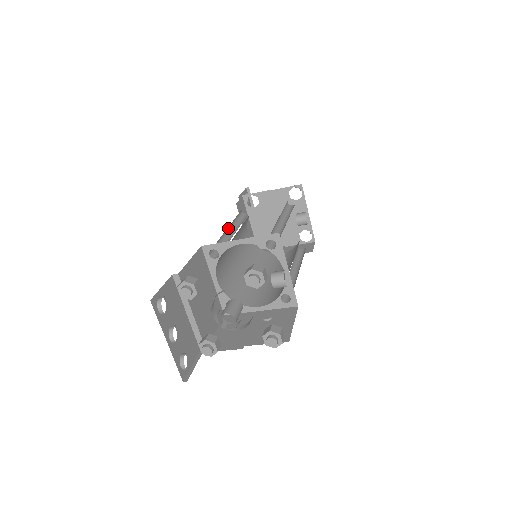
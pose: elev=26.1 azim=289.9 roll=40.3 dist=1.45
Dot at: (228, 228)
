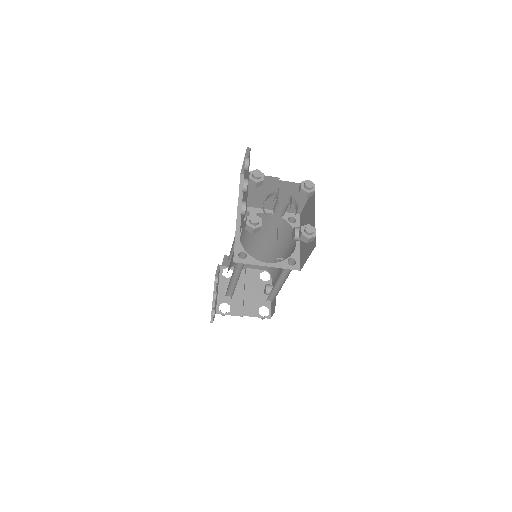
Dot at: occluded
